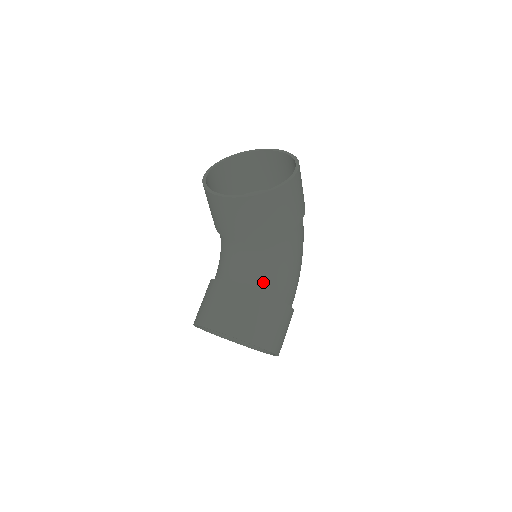
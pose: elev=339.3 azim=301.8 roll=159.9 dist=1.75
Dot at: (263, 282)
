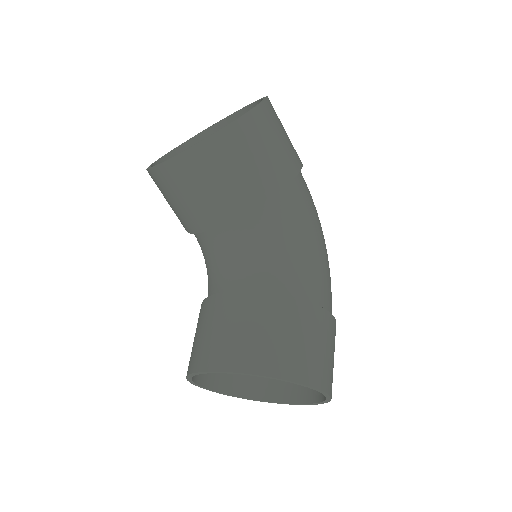
Dot at: (266, 279)
